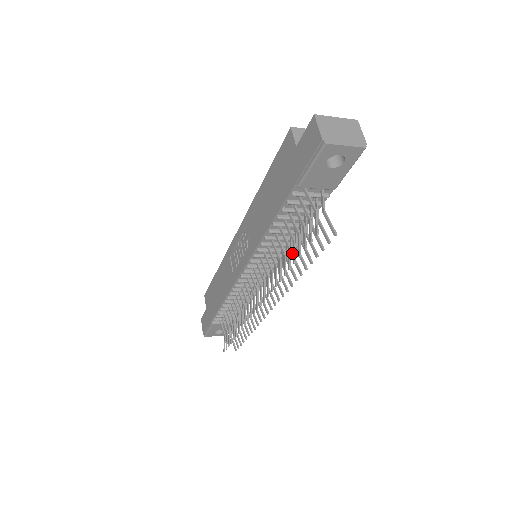
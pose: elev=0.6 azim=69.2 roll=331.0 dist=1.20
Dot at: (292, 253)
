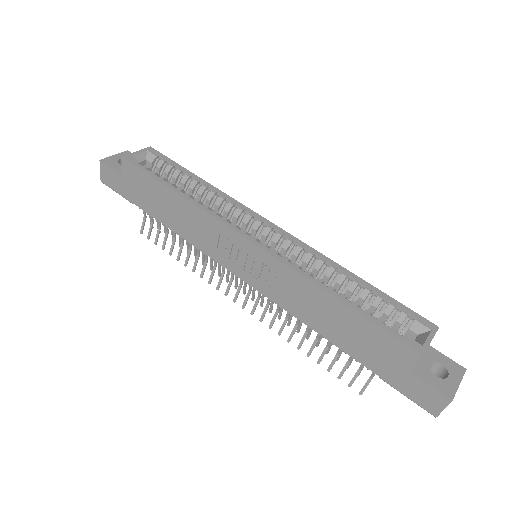
Dot at: occluded
